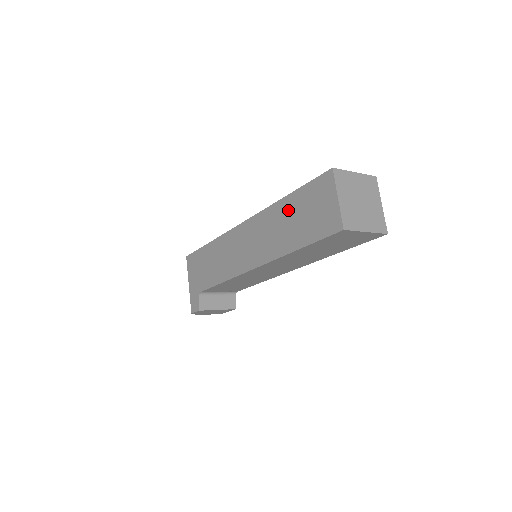
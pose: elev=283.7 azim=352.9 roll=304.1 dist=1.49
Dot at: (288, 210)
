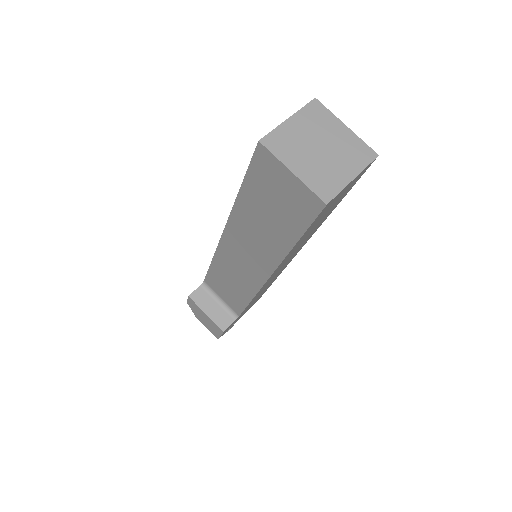
Dot at: occluded
